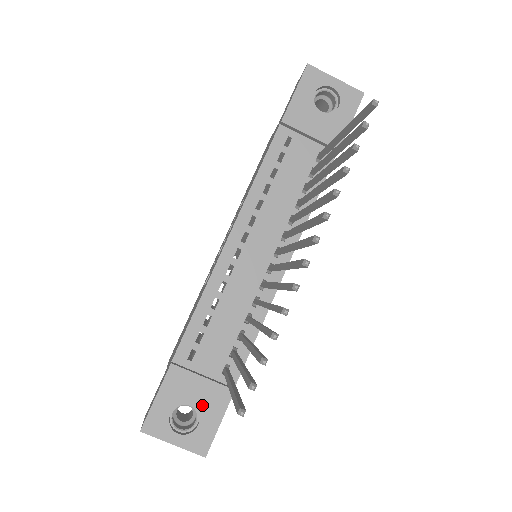
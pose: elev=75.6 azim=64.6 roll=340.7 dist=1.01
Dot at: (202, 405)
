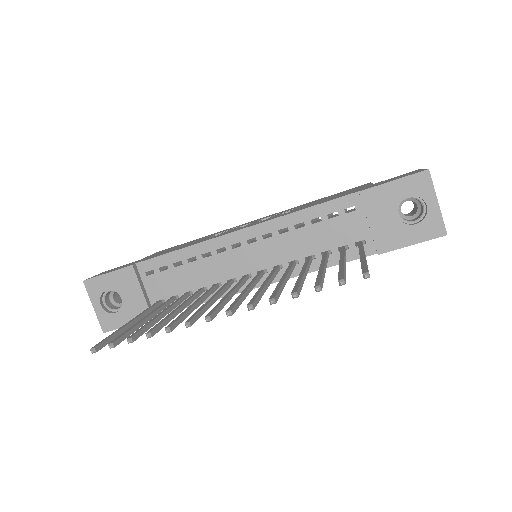
Dot at: (127, 306)
